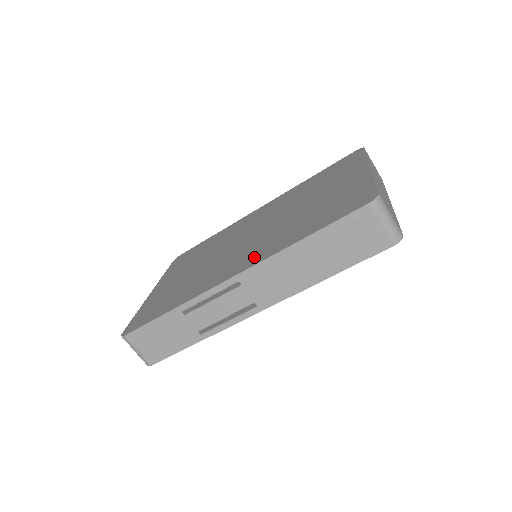
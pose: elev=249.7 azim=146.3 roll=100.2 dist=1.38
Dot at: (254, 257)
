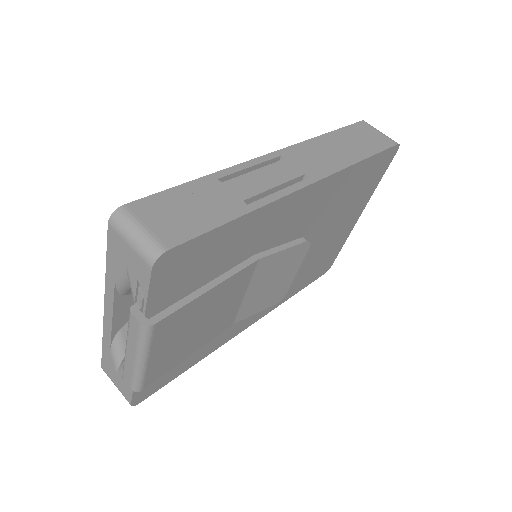
Dot at: occluded
